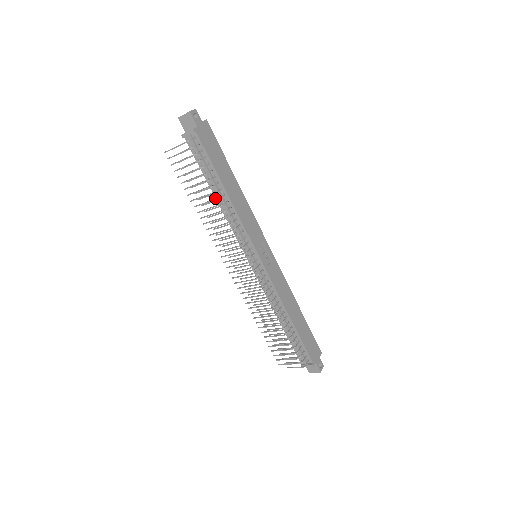
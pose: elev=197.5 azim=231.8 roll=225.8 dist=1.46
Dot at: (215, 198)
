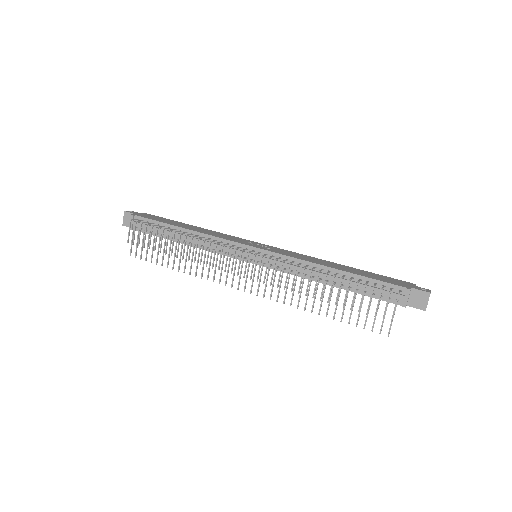
Dot at: (182, 242)
